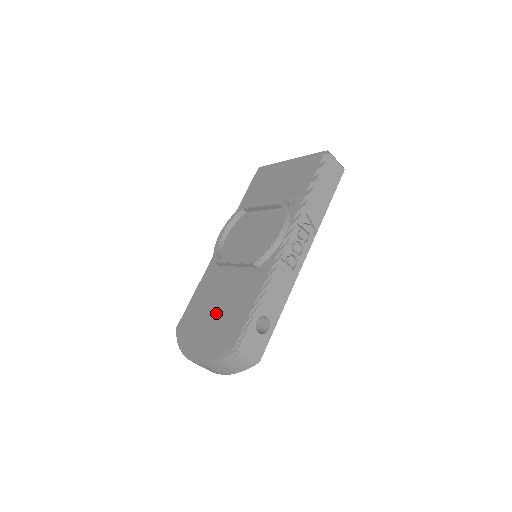
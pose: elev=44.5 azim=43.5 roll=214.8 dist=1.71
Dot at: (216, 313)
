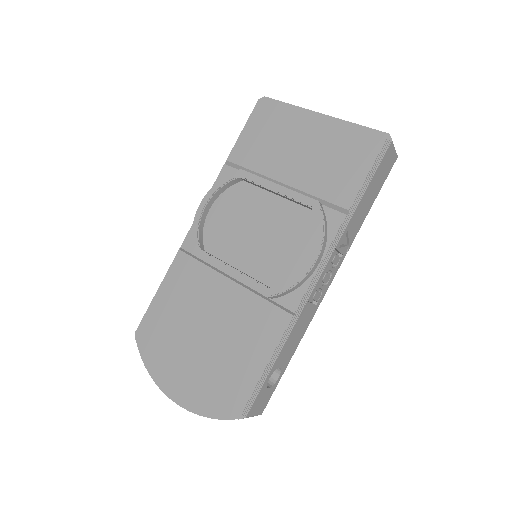
Dot at: (205, 343)
